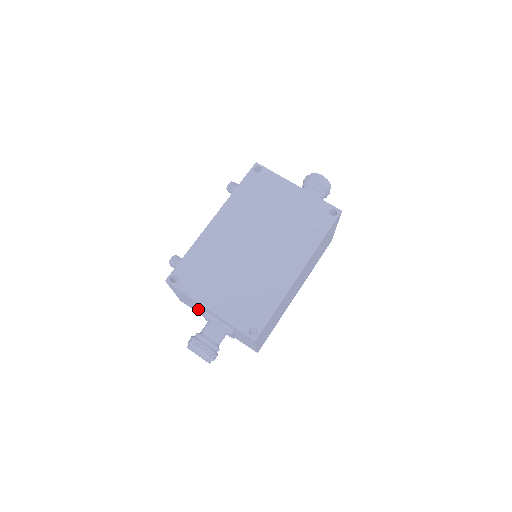
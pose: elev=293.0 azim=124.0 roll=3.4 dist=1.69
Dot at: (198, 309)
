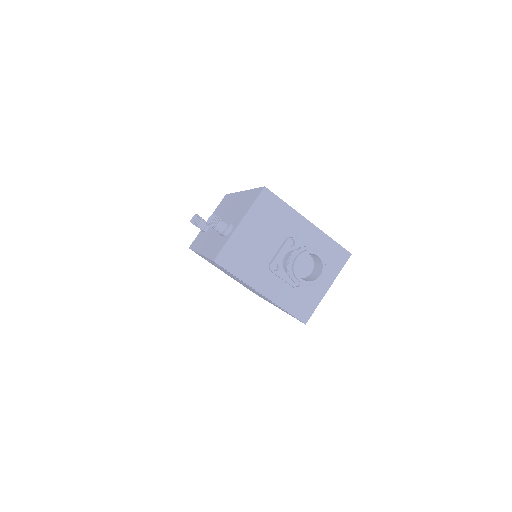
Dot at: occluded
